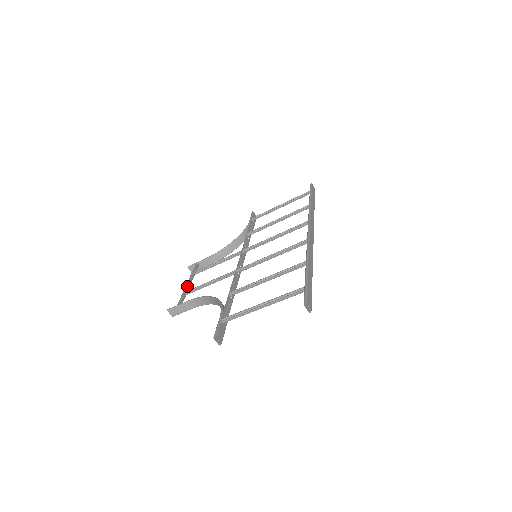
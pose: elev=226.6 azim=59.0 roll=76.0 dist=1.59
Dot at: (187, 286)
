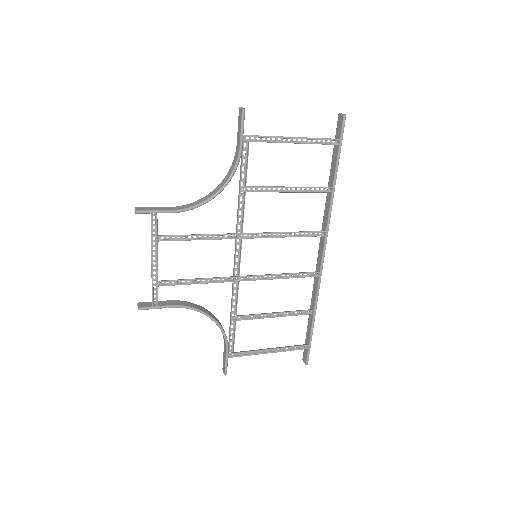
Dot at: (152, 265)
